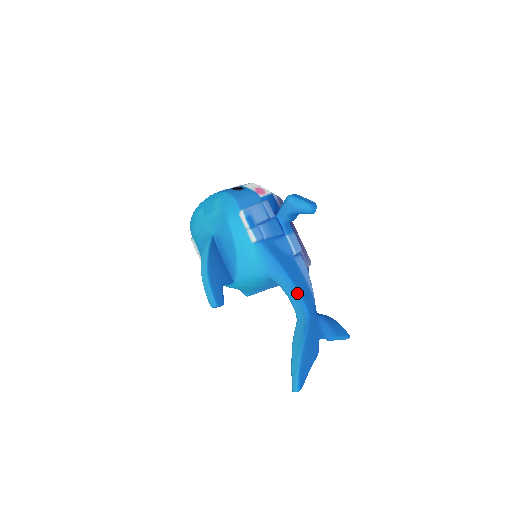
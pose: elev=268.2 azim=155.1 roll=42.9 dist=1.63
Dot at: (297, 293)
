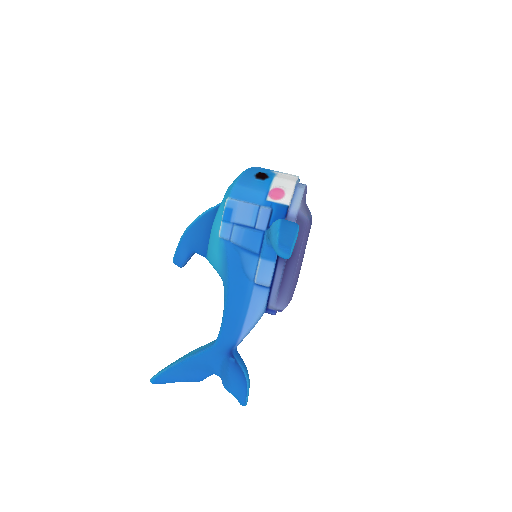
Dot at: (223, 316)
